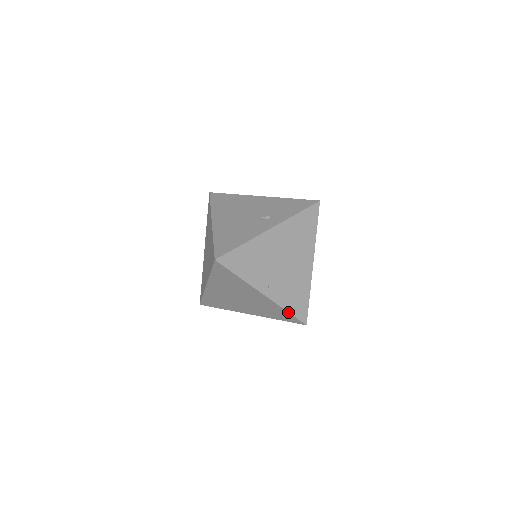
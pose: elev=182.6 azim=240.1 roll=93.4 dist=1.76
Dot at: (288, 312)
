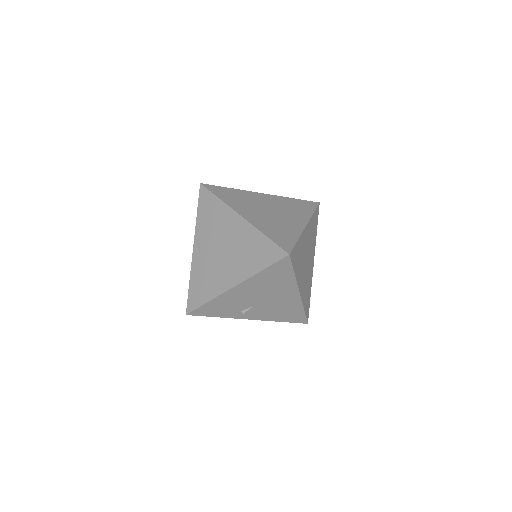
Dot at: (266, 236)
